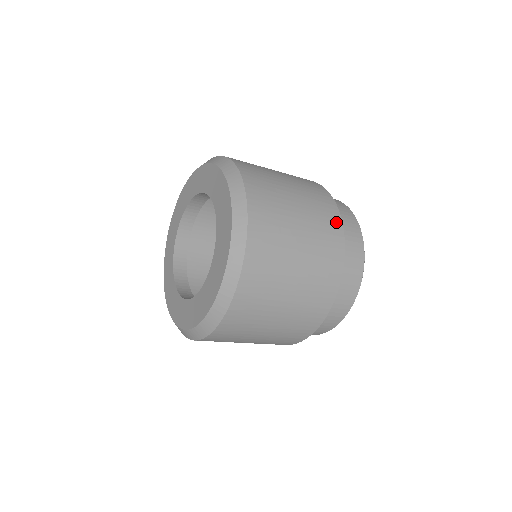
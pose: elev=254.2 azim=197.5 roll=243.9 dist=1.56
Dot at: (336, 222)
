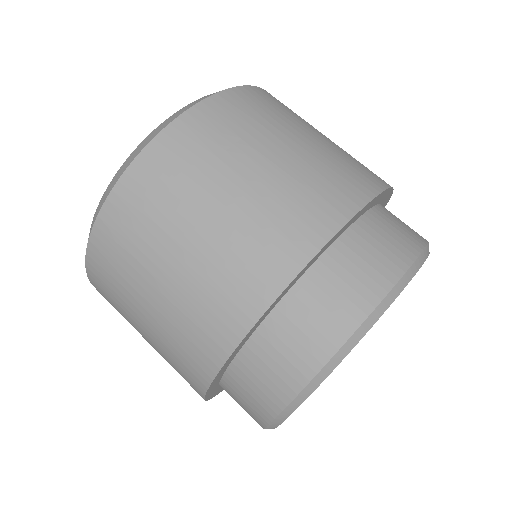
Dot at: (374, 181)
